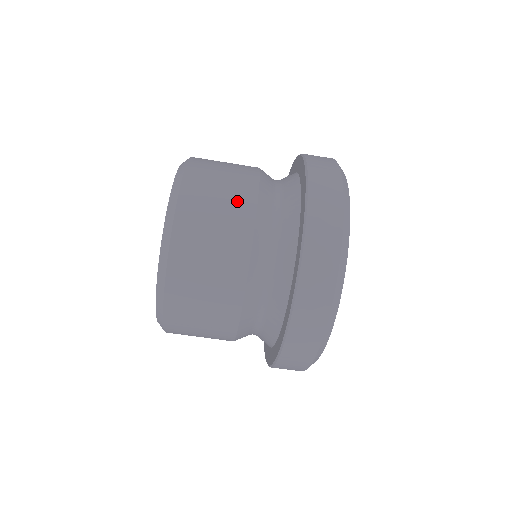
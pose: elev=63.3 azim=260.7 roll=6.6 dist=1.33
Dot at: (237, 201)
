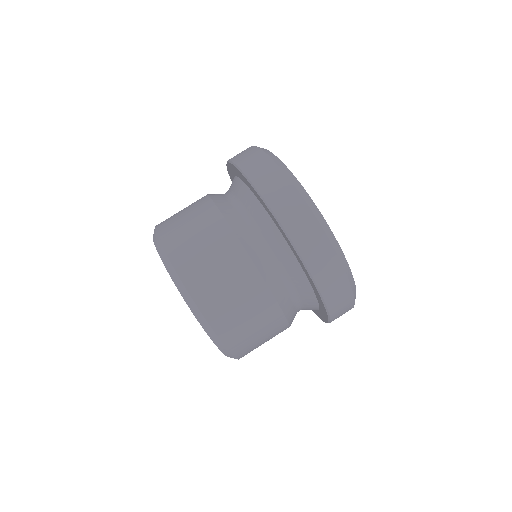
Dot at: (203, 217)
